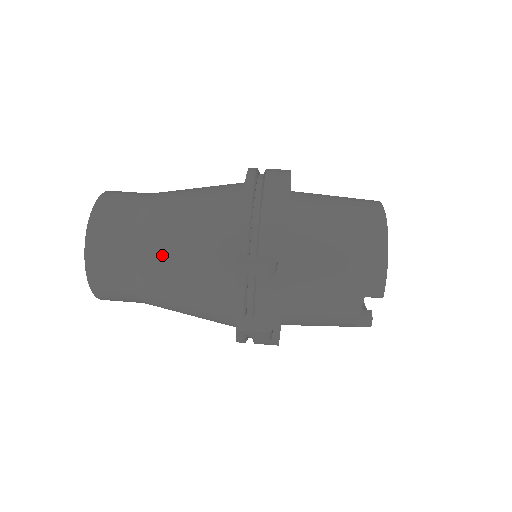
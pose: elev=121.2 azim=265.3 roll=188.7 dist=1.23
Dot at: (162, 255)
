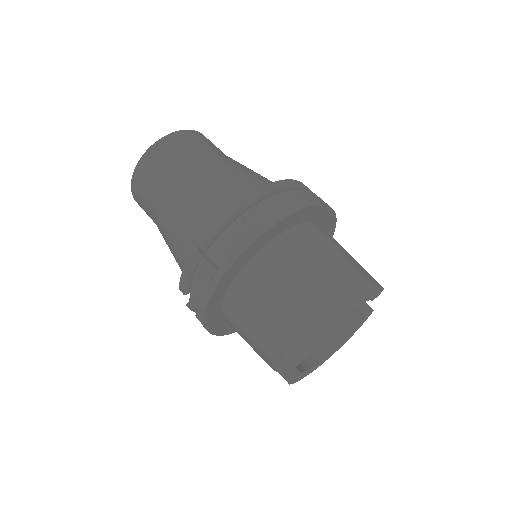
Dot at: (170, 206)
